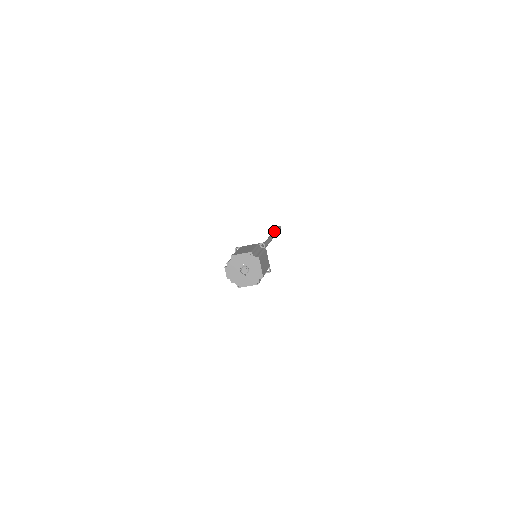
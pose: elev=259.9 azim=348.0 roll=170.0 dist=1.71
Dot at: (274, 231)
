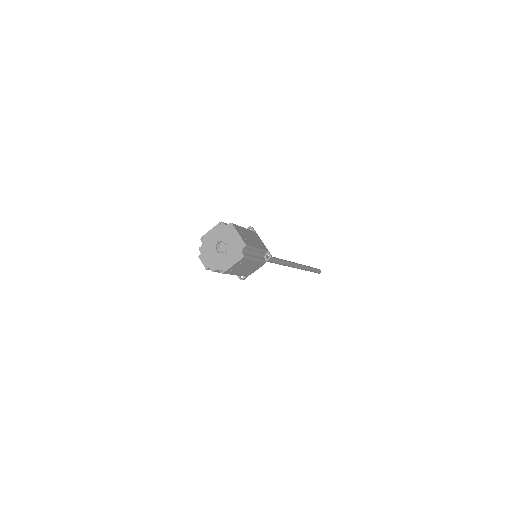
Dot at: occluded
